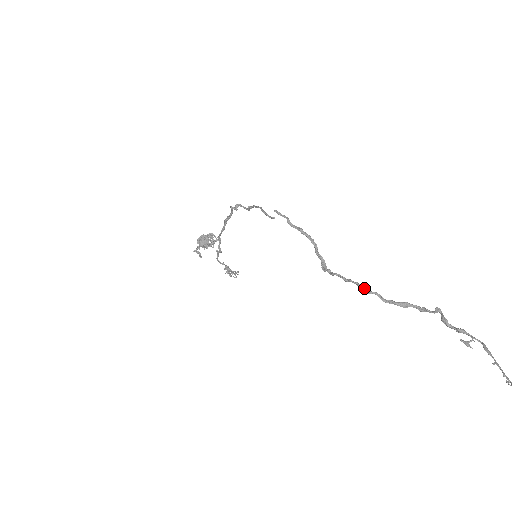
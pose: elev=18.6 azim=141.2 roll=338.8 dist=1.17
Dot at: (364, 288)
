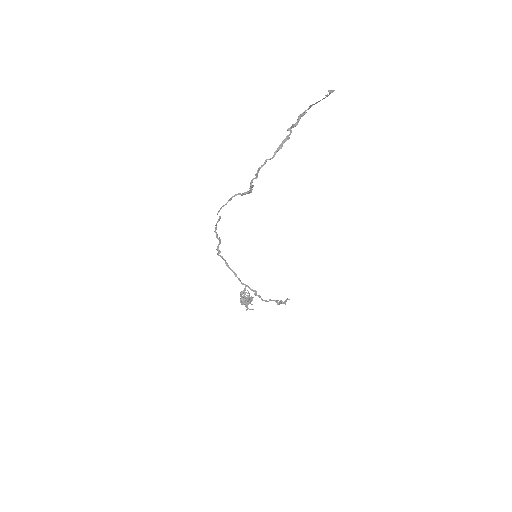
Dot at: (260, 167)
